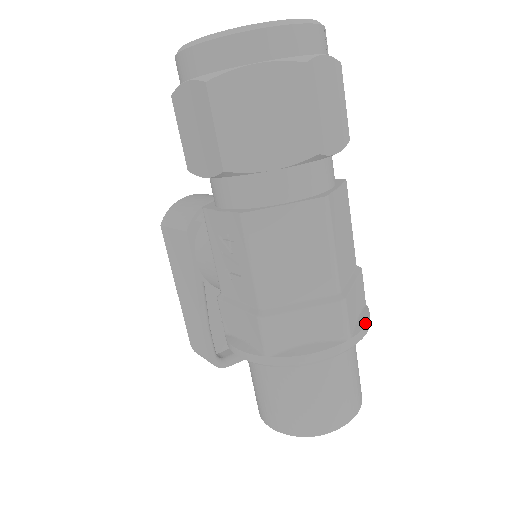
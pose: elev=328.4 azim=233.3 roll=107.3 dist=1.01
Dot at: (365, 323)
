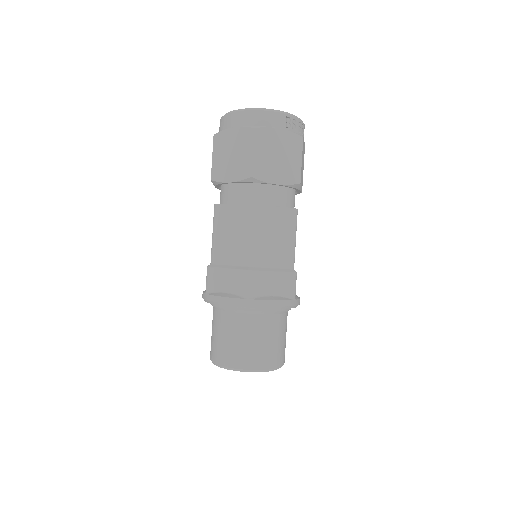
Dot at: (271, 299)
